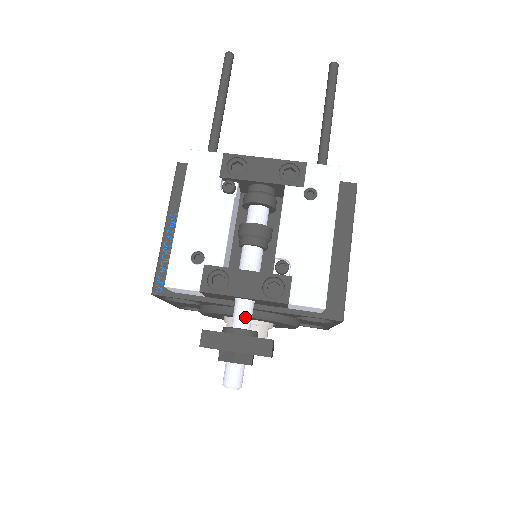
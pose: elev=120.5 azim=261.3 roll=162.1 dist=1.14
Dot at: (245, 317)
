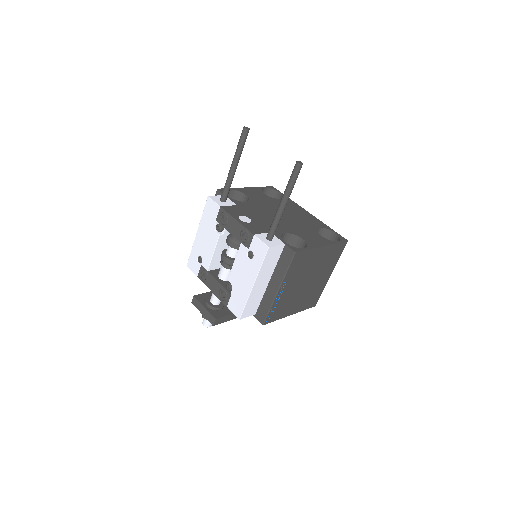
Dot at: (214, 299)
